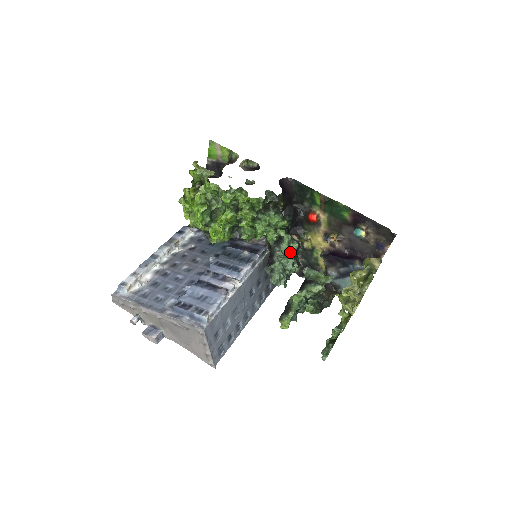
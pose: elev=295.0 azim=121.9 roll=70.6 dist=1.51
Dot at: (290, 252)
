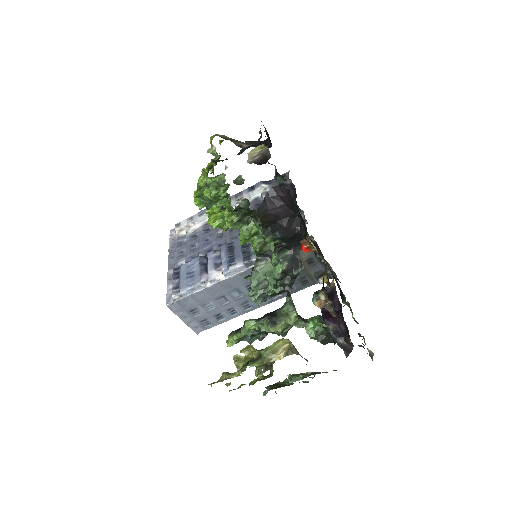
Dot at: (274, 272)
